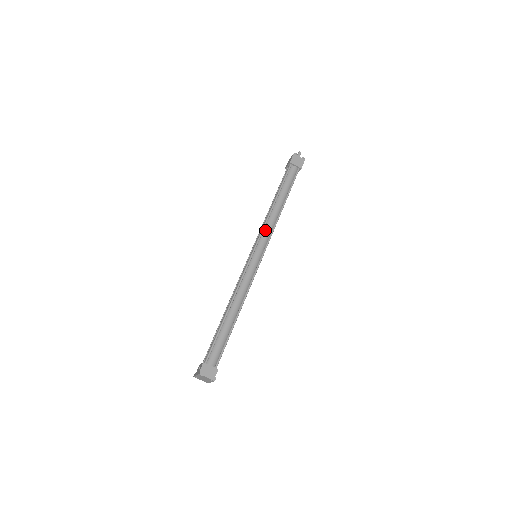
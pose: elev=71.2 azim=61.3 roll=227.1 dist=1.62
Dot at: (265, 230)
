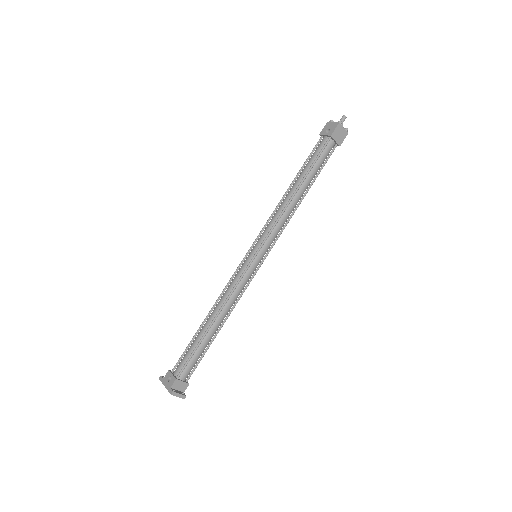
Dot at: (276, 228)
